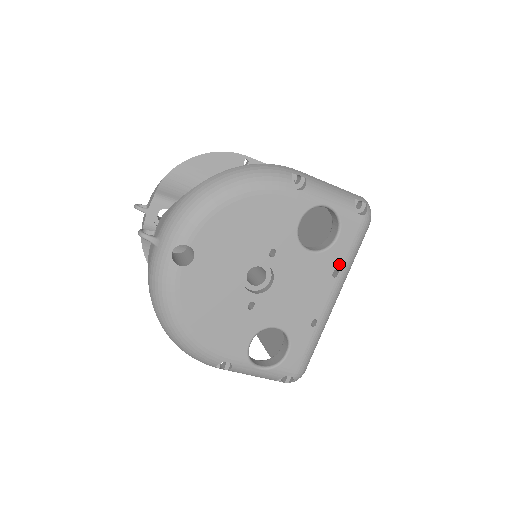
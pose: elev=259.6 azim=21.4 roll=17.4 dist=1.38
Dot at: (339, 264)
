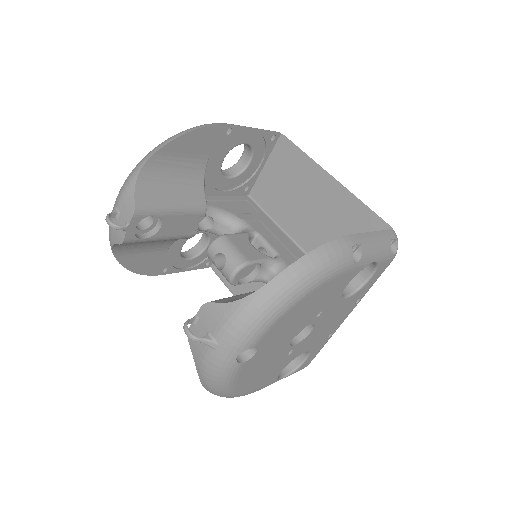
Dot at: (363, 294)
